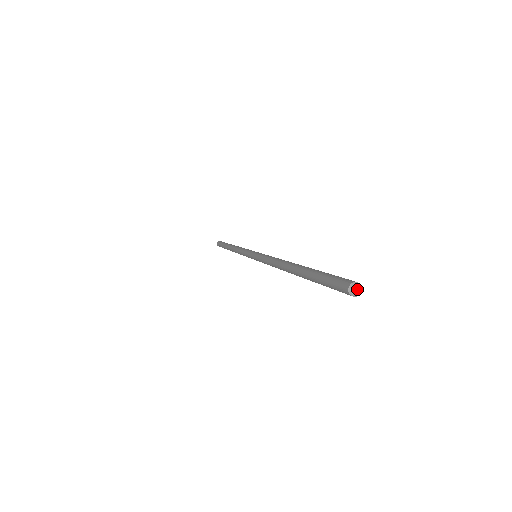
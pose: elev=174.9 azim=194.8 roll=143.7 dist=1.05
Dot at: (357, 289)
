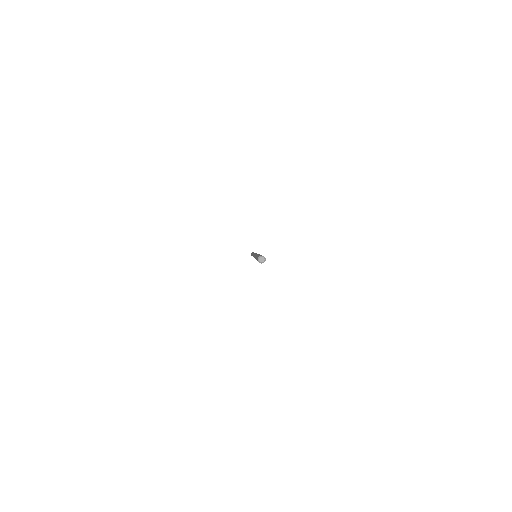
Dot at: (262, 259)
